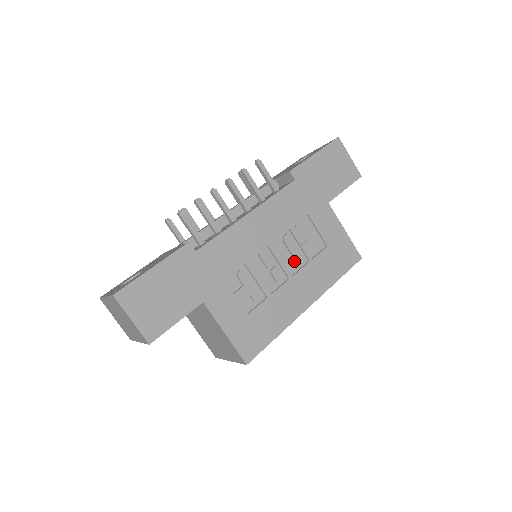
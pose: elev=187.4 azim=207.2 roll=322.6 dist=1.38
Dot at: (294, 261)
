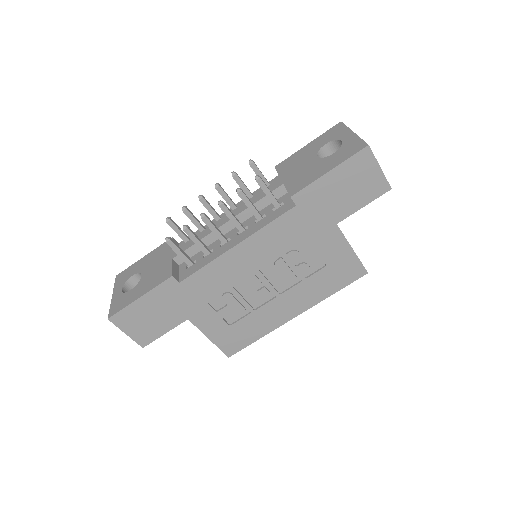
Dot at: (285, 281)
